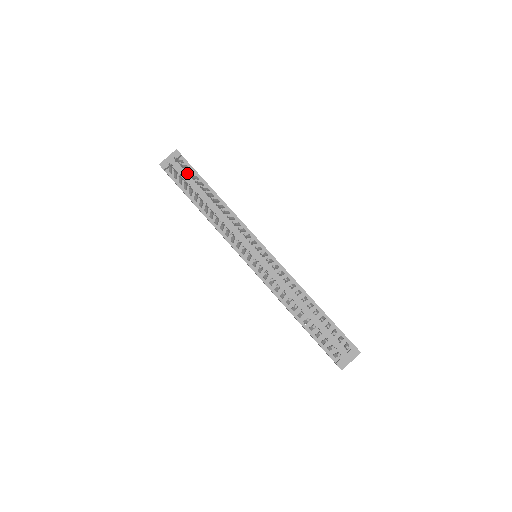
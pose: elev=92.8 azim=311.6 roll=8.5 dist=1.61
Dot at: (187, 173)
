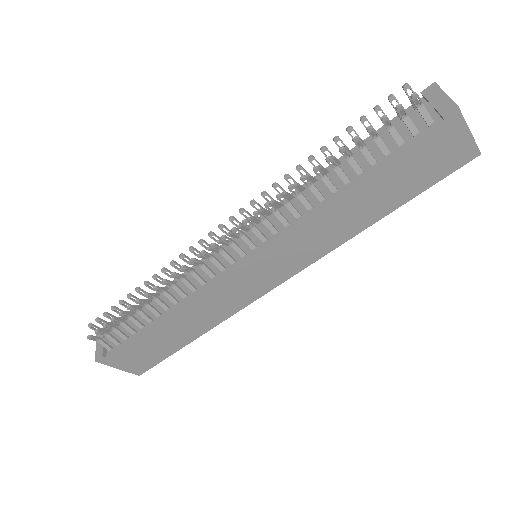
Dot at: occluded
